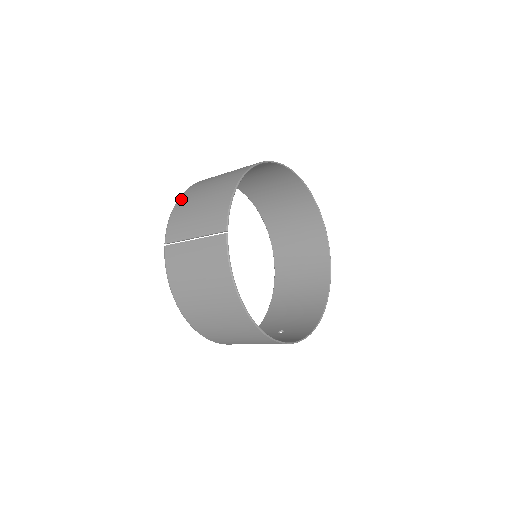
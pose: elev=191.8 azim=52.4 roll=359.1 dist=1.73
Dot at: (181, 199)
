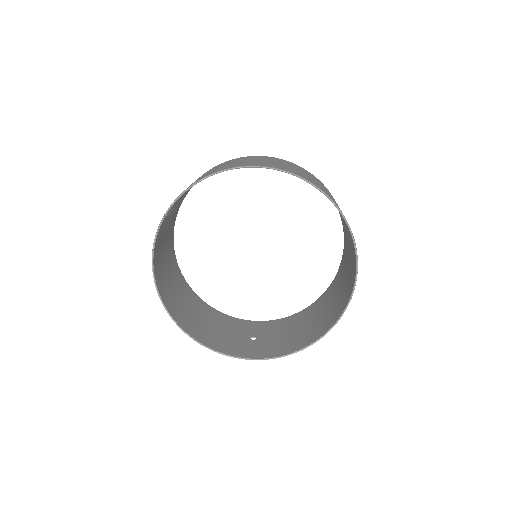
Dot at: (217, 165)
